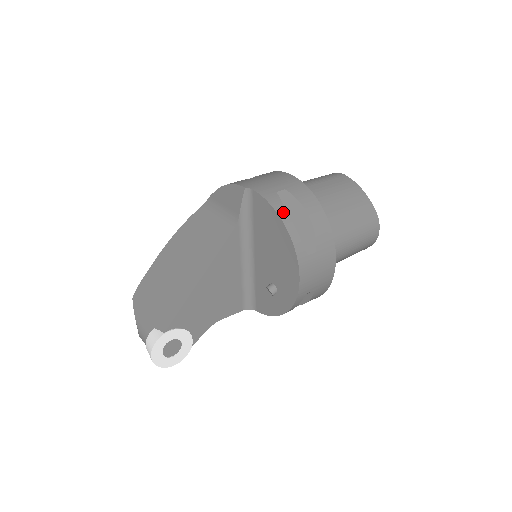
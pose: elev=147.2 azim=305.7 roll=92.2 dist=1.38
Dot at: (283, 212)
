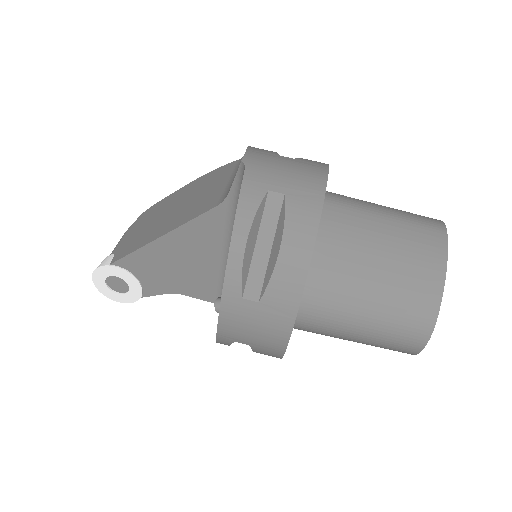
Dot at: (245, 221)
